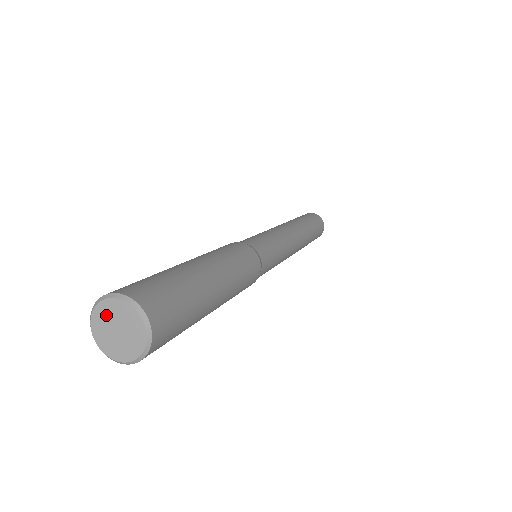
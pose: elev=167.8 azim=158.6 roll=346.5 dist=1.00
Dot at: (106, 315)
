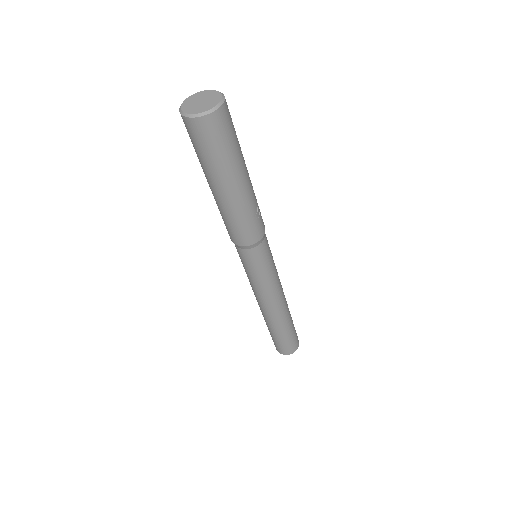
Dot at: (189, 105)
